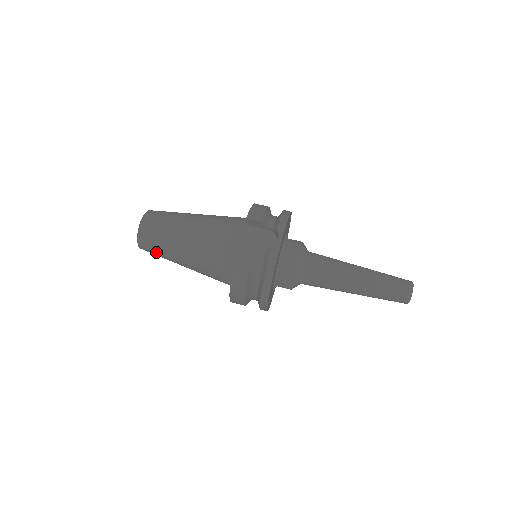
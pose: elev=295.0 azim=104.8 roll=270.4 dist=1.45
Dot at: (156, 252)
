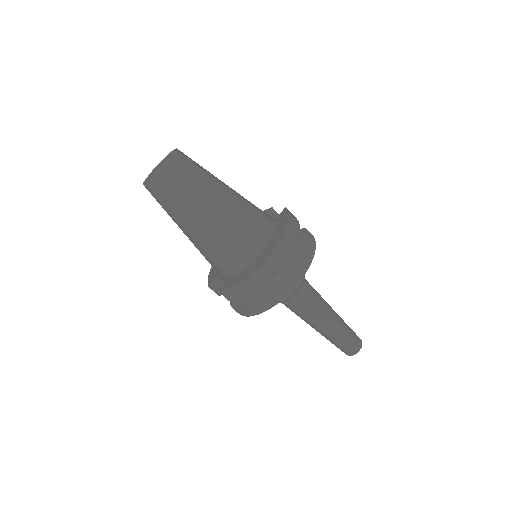
Dot at: occluded
